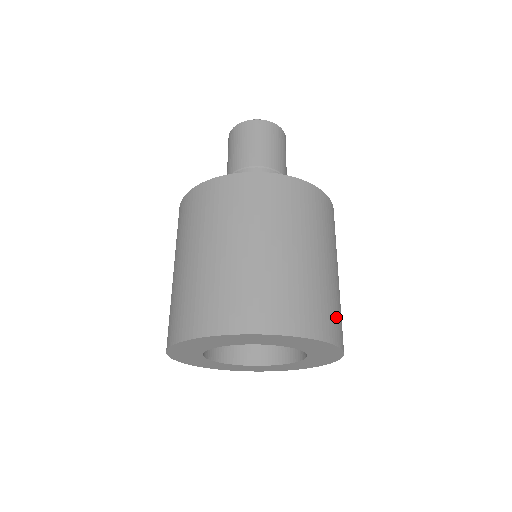
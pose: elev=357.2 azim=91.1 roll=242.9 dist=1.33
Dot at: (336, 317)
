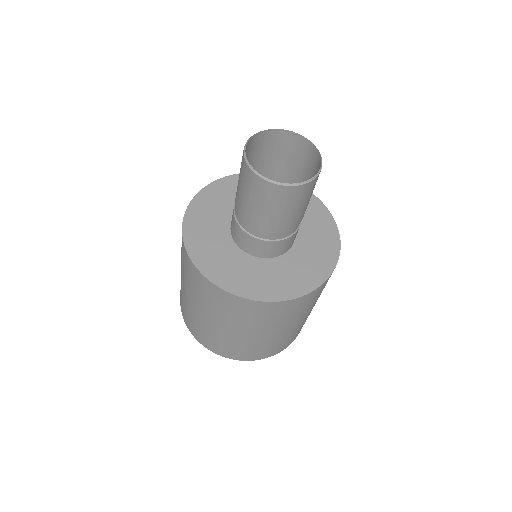
Dot at: occluded
